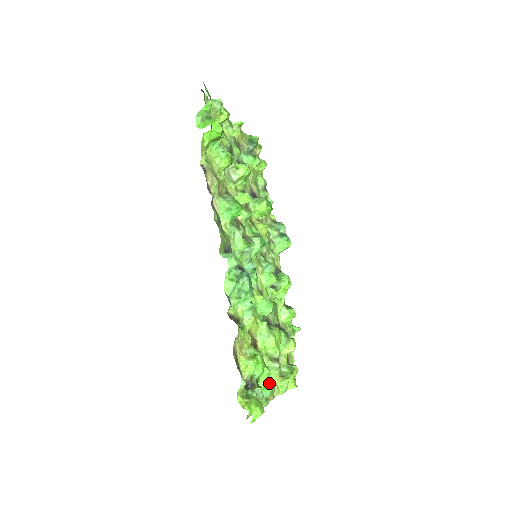
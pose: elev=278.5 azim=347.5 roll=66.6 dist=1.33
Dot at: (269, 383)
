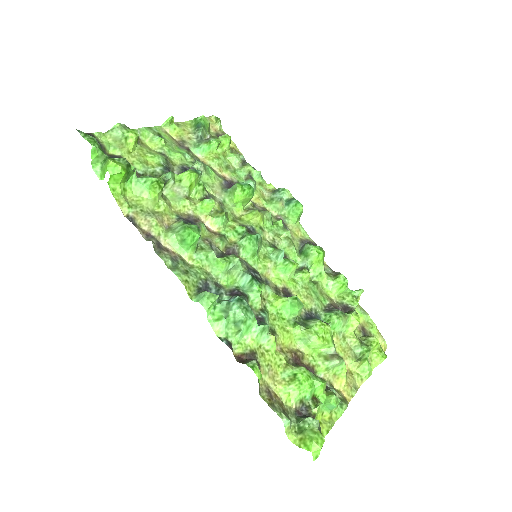
Dot at: (331, 391)
